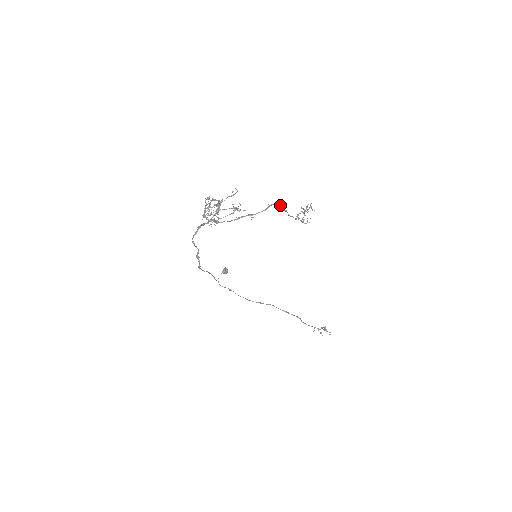
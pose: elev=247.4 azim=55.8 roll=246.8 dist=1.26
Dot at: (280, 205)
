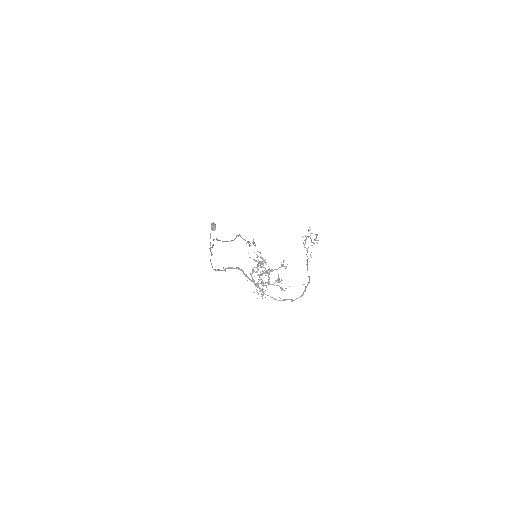
Dot at: occluded
